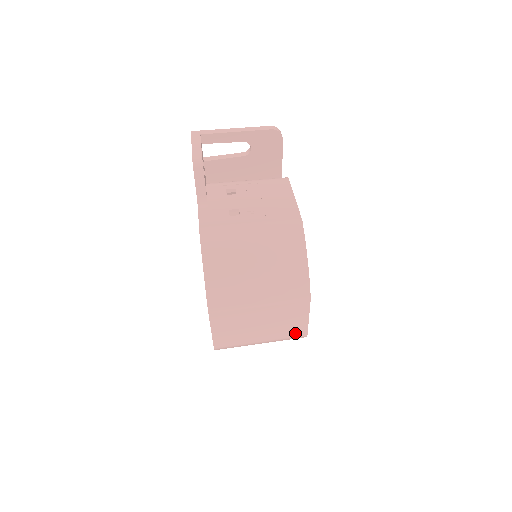
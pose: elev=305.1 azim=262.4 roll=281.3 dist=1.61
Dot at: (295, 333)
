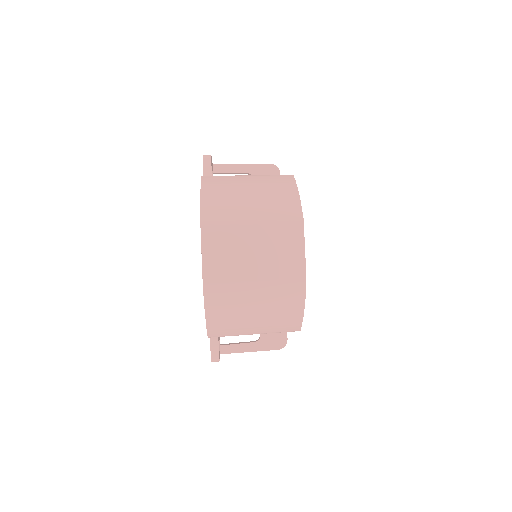
Dot at: (292, 275)
